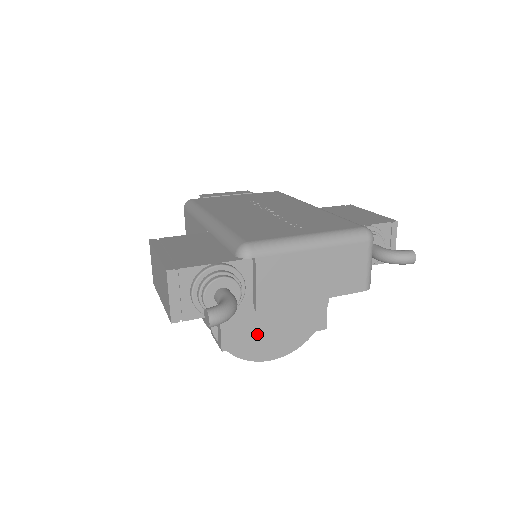
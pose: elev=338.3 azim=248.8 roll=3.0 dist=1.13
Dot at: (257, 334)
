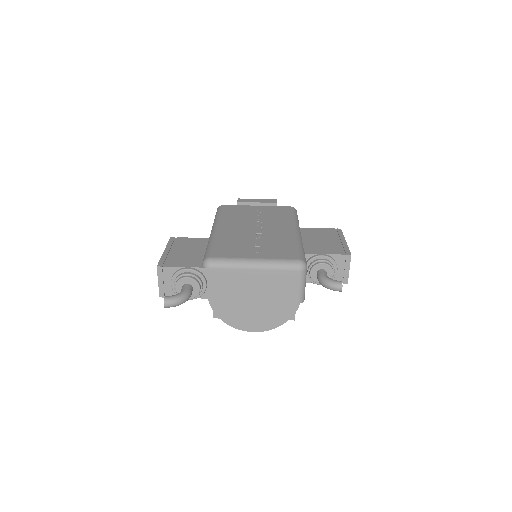
Dot at: (239, 312)
